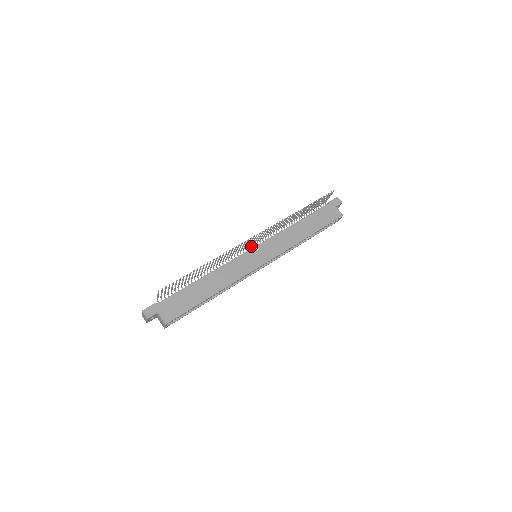
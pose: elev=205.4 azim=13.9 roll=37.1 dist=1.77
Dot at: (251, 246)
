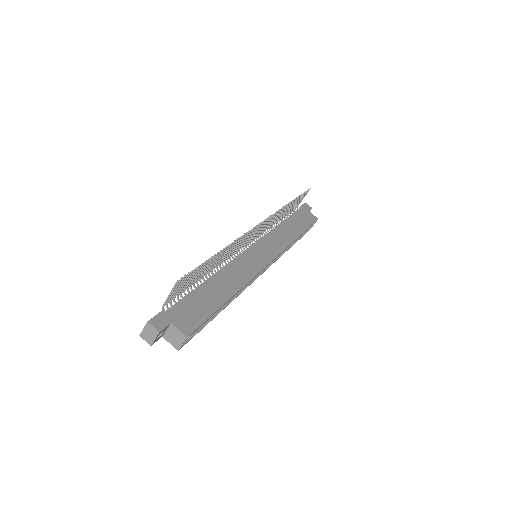
Dot at: (247, 245)
